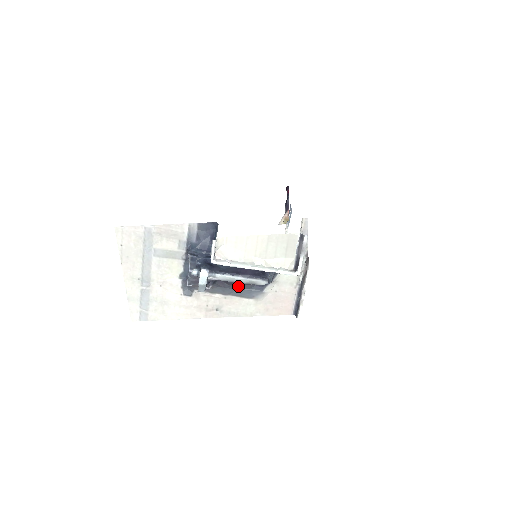
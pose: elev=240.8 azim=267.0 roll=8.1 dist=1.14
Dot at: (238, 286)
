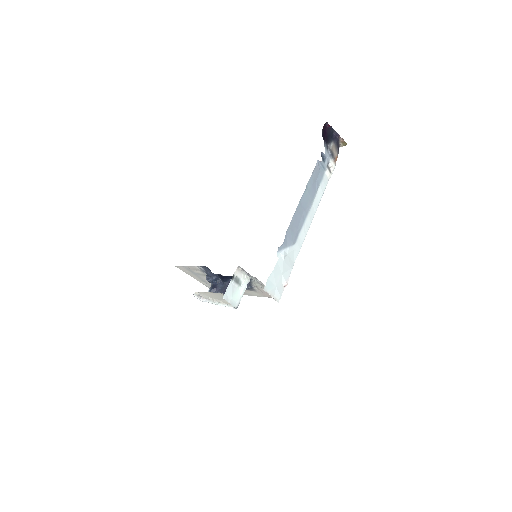
Dot at: occluded
